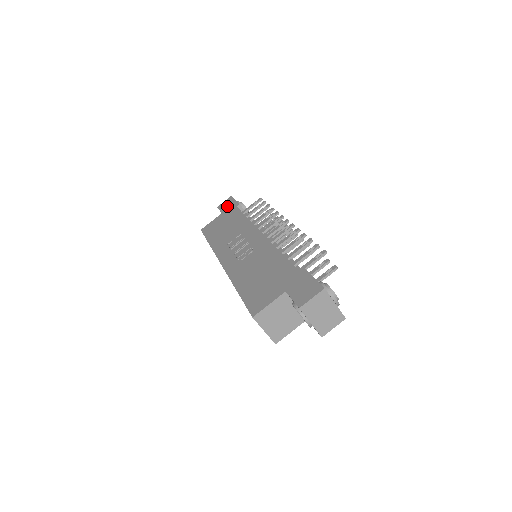
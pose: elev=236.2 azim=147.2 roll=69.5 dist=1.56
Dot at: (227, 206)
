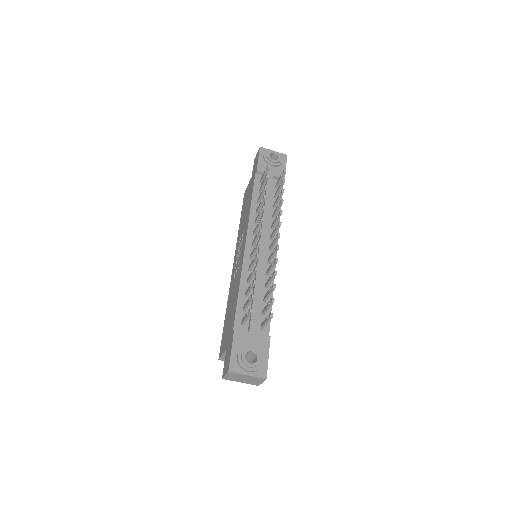
Dot at: (254, 166)
